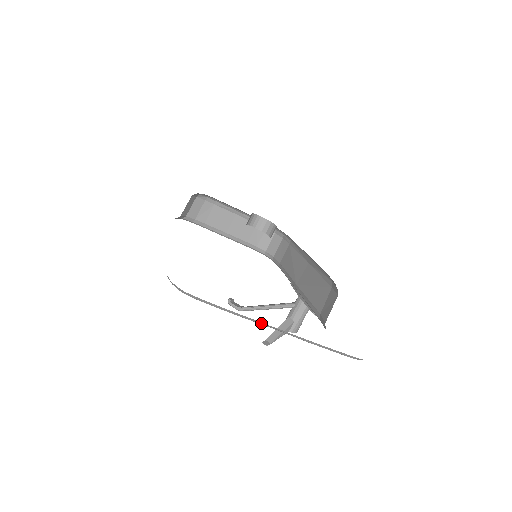
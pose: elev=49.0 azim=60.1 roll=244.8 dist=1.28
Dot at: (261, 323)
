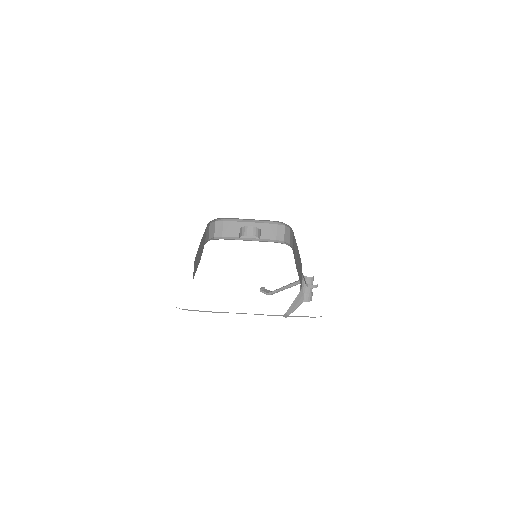
Dot at: occluded
